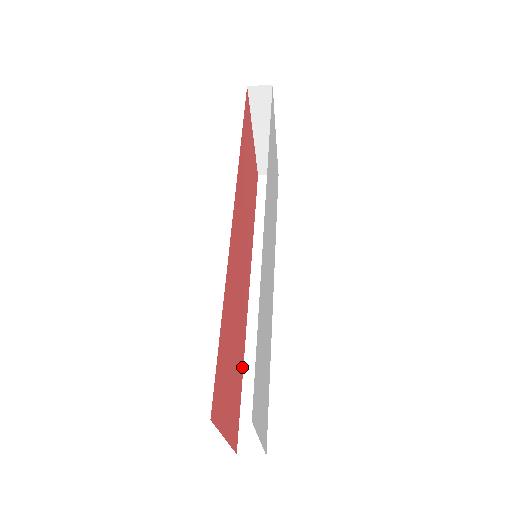
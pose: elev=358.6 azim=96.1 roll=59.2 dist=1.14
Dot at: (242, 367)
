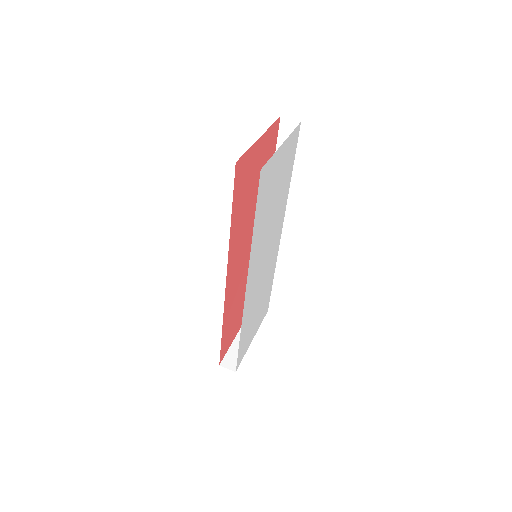
Dot at: occluded
